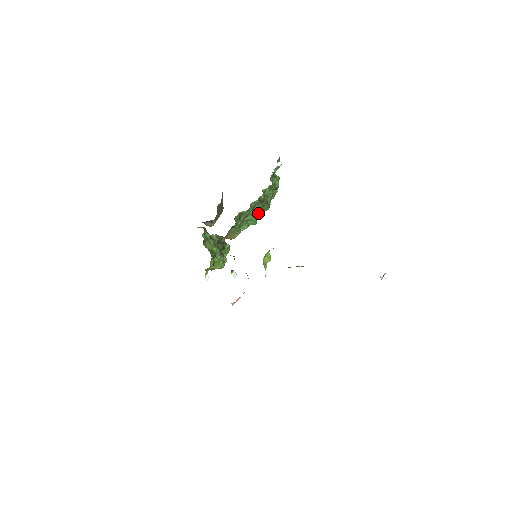
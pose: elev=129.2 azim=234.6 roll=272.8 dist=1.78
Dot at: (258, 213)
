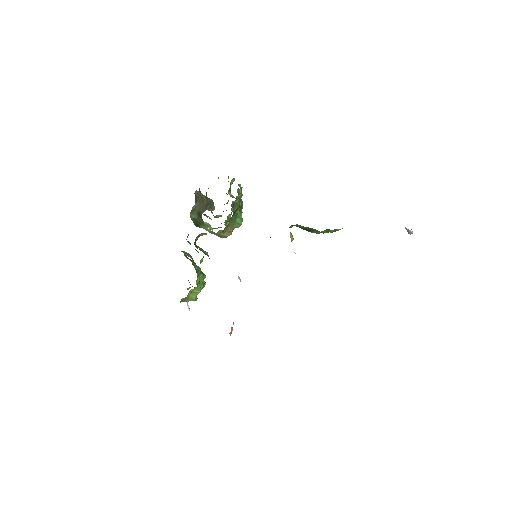
Dot at: occluded
